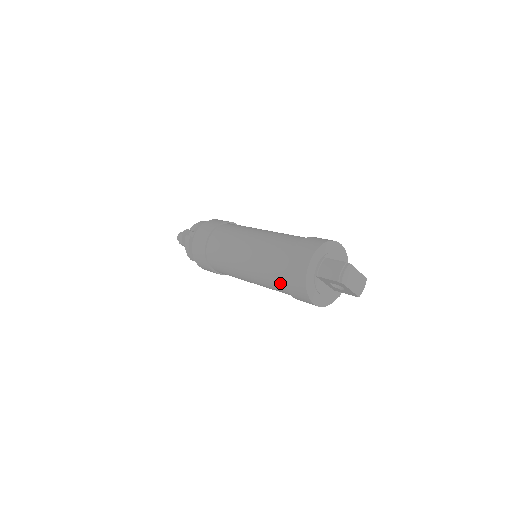
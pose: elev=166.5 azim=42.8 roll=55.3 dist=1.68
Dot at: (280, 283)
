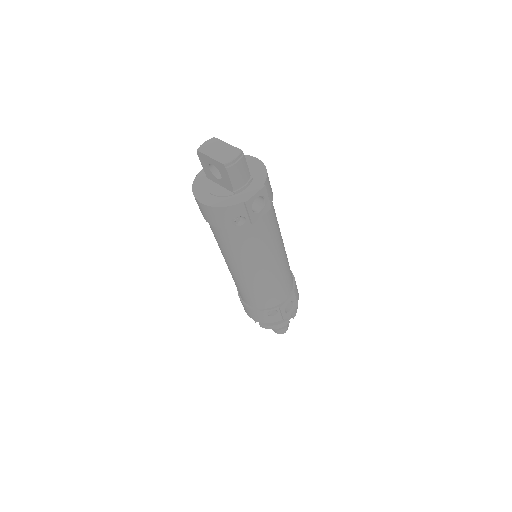
Dot at: occluded
